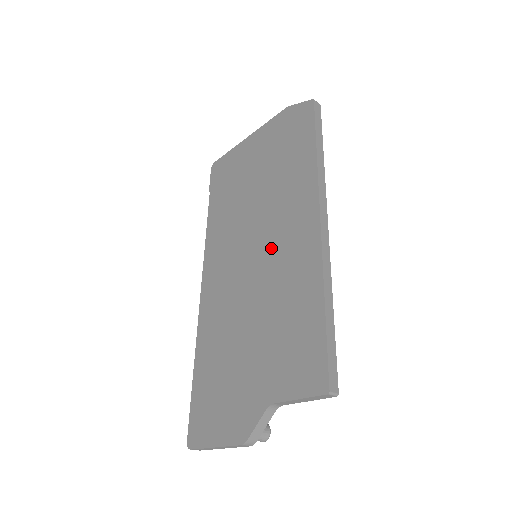
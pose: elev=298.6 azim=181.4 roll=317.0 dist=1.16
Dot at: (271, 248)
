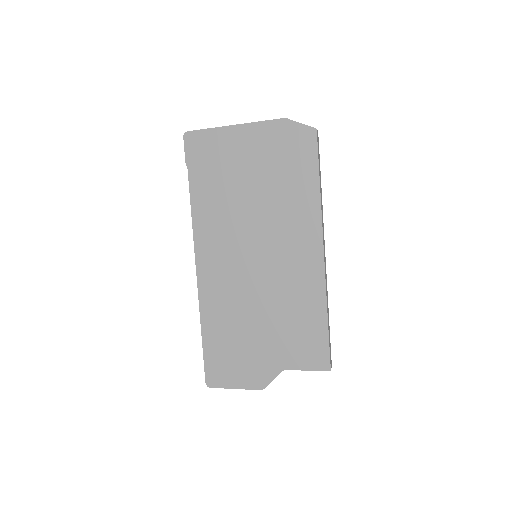
Dot at: (276, 259)
